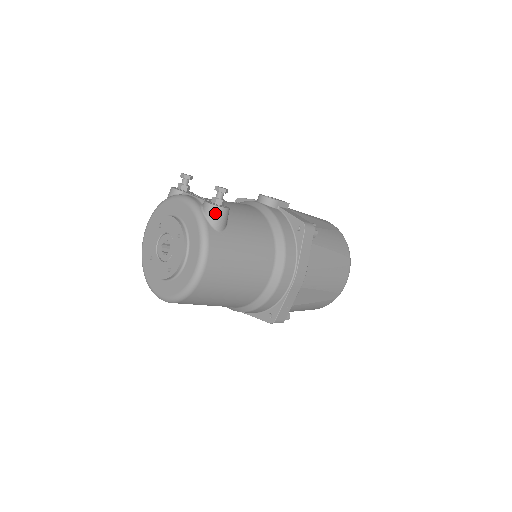
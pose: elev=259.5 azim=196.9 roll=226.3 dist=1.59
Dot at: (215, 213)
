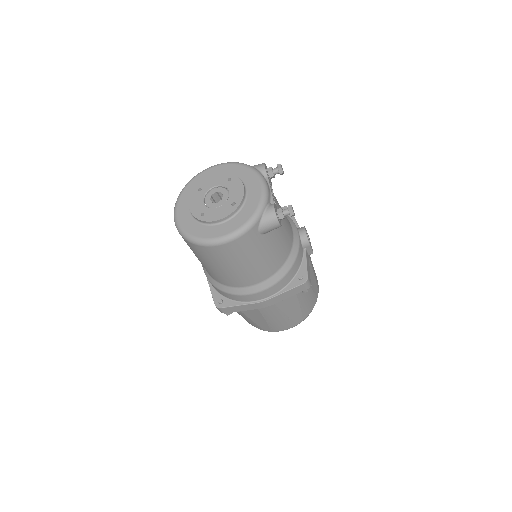
Dot at: (271, 220)
